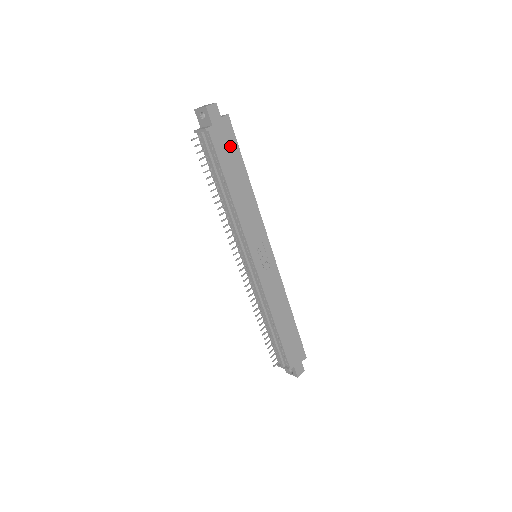
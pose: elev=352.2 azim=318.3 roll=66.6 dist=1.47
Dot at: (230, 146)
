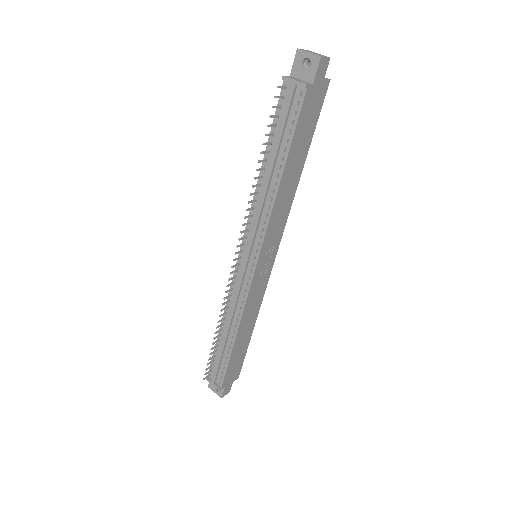
Dot at: (311, 119)
